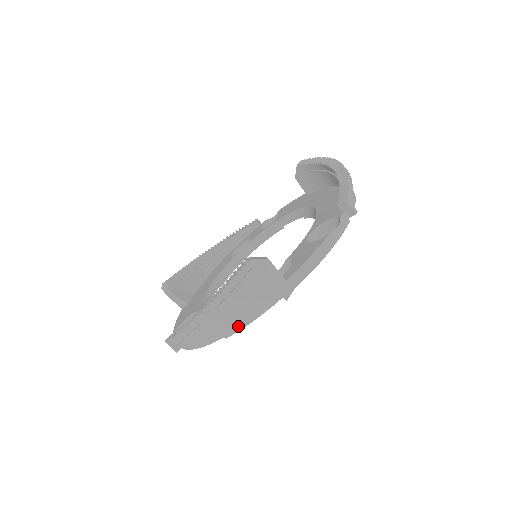
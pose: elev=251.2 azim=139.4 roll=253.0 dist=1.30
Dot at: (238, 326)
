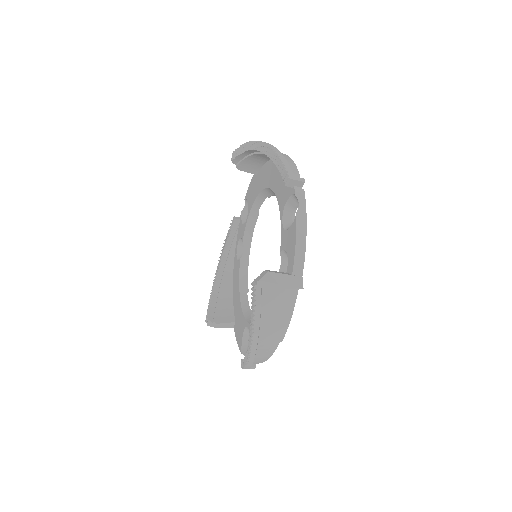
Dot at: (284, 328)
